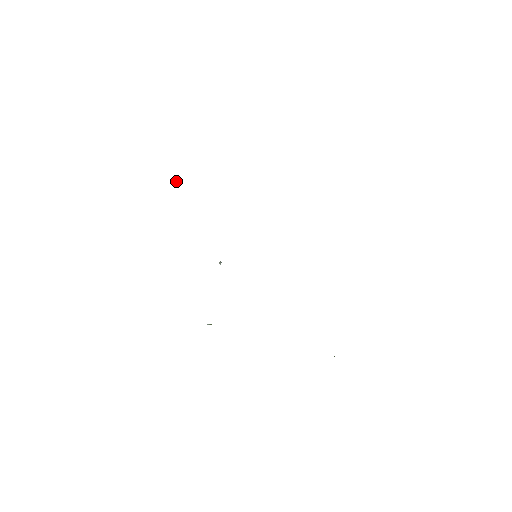
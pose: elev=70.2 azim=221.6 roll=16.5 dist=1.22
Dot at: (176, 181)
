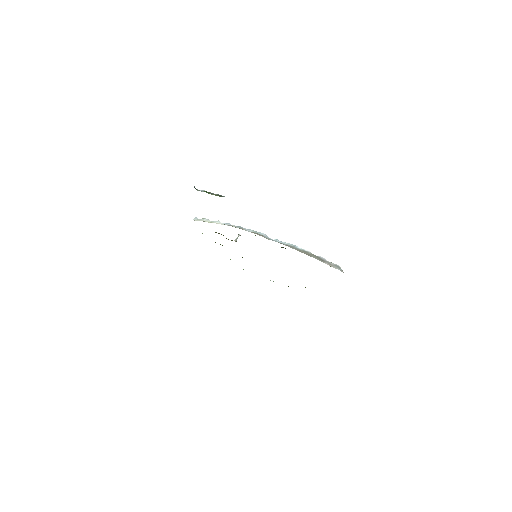
Dot at: (258, 233)
